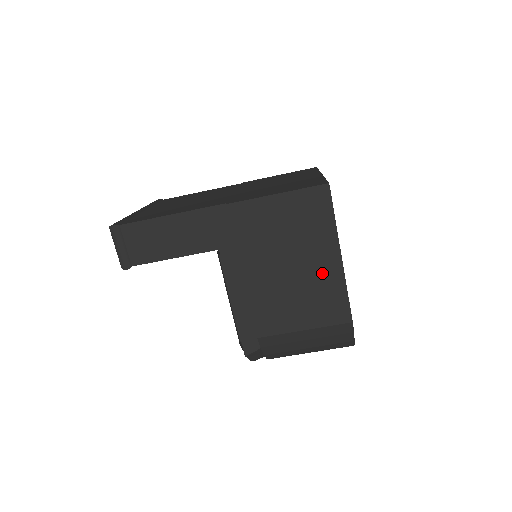
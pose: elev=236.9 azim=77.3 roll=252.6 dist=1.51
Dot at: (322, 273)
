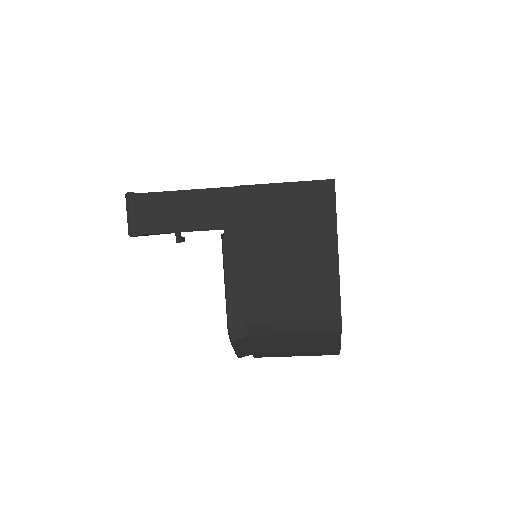
Dot at: (318, 264)
